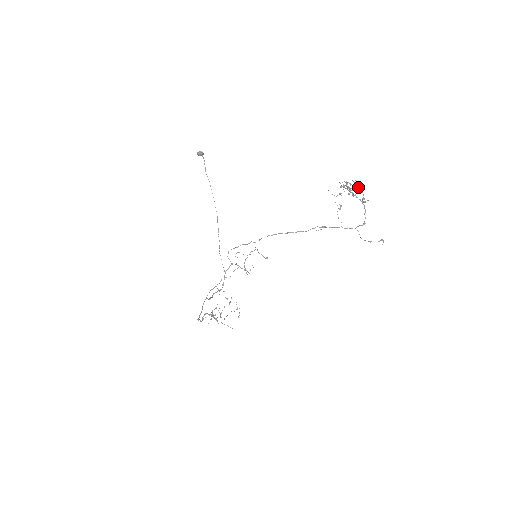
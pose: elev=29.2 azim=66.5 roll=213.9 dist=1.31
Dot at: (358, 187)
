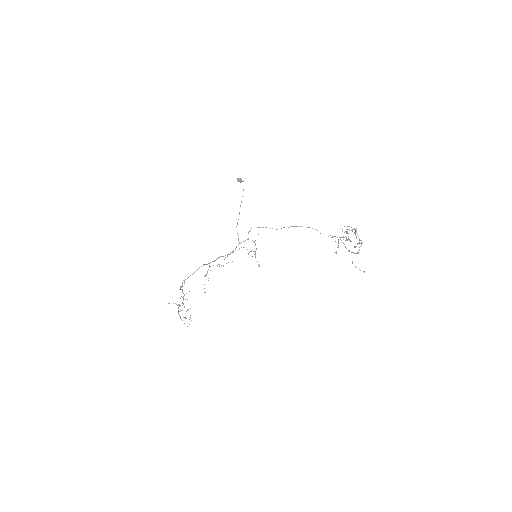
Dot at: (356, 236)
